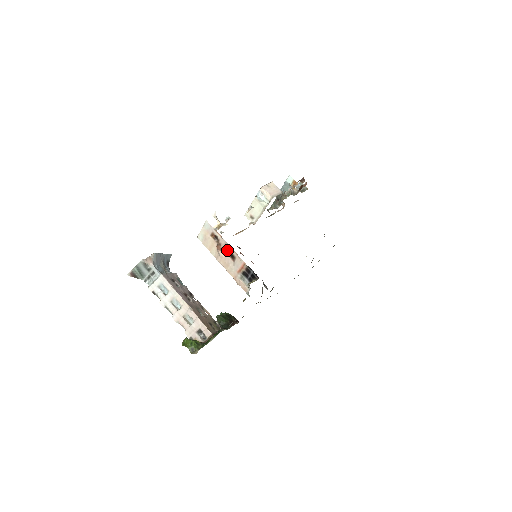
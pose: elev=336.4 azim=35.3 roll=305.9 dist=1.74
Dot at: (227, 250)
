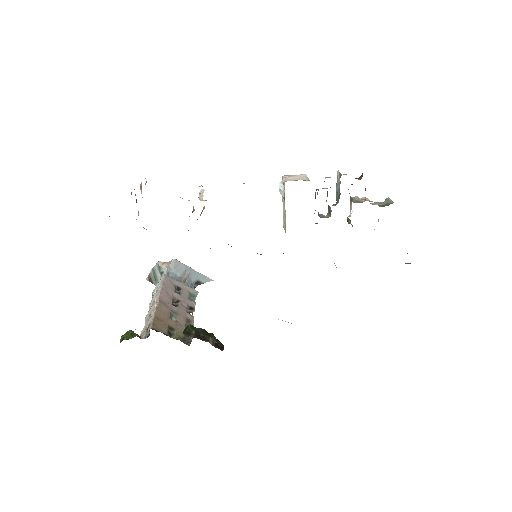
Dot at: (141, 185)
